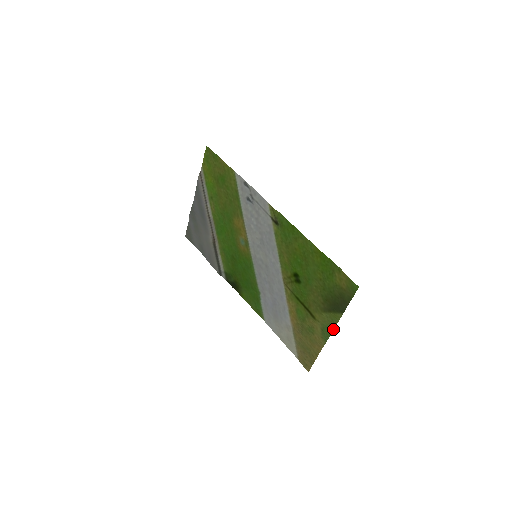
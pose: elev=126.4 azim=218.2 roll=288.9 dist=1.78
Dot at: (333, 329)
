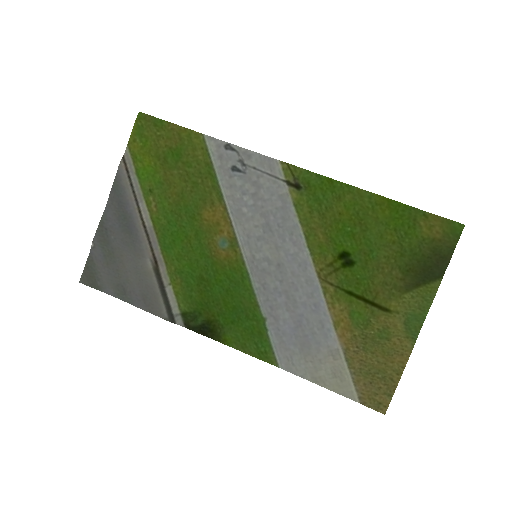
Dot at: (426, 313)
